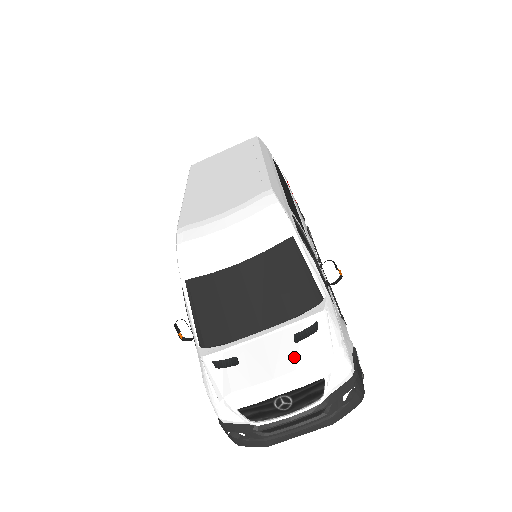
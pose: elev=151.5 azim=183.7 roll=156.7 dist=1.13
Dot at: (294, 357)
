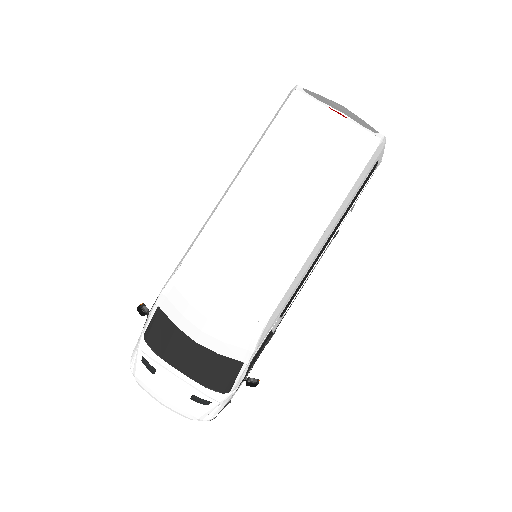
Dot at: (183, 403)
